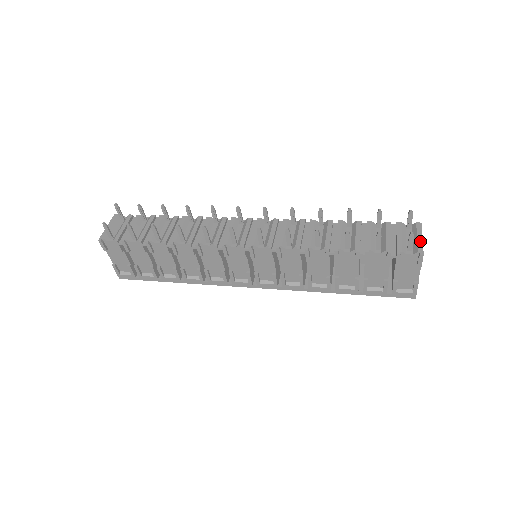
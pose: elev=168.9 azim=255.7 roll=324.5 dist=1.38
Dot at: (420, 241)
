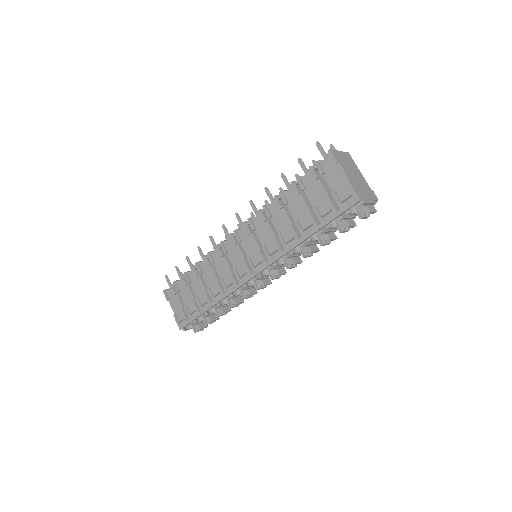
Dot at: (336, 152)
